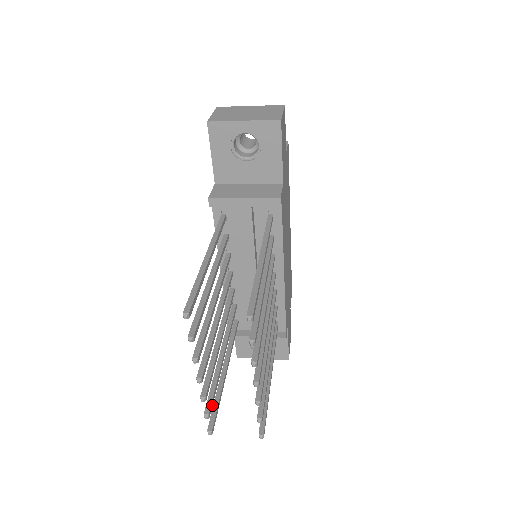
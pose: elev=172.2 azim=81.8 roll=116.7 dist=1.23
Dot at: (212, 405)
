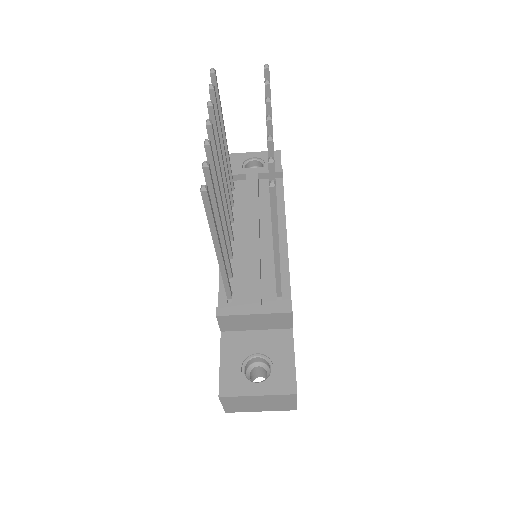
Dot at: (211, 179)
